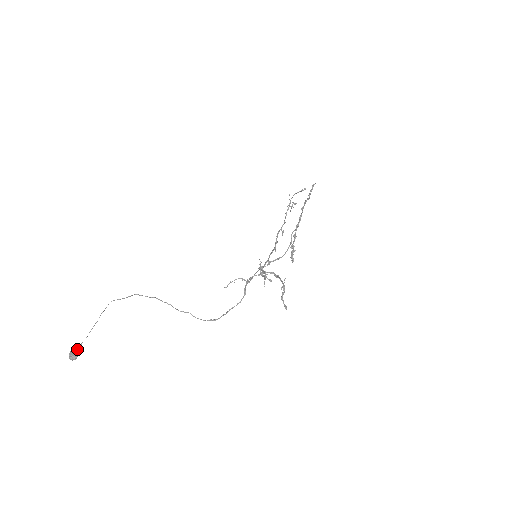
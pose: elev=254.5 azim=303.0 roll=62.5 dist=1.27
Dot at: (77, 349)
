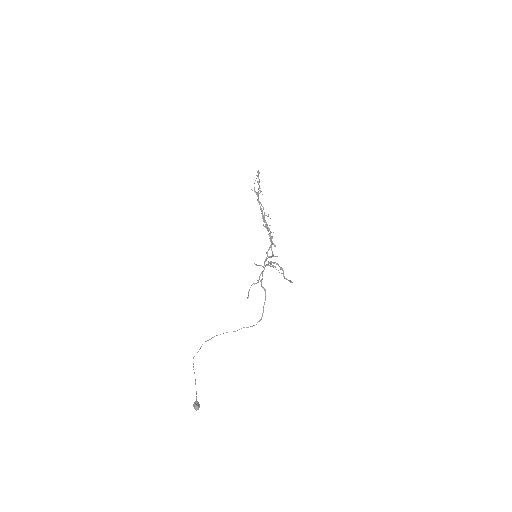
Dot at: (196, 402)
